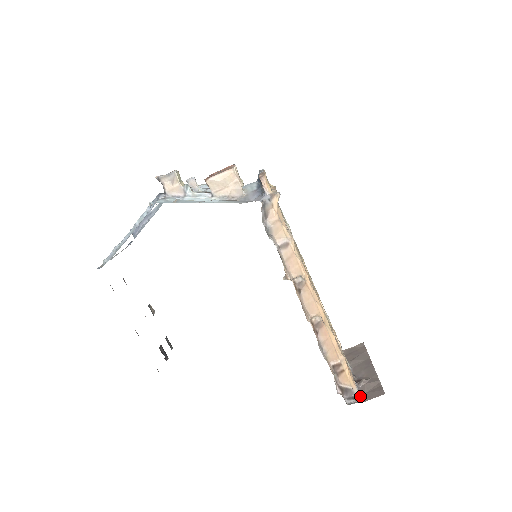
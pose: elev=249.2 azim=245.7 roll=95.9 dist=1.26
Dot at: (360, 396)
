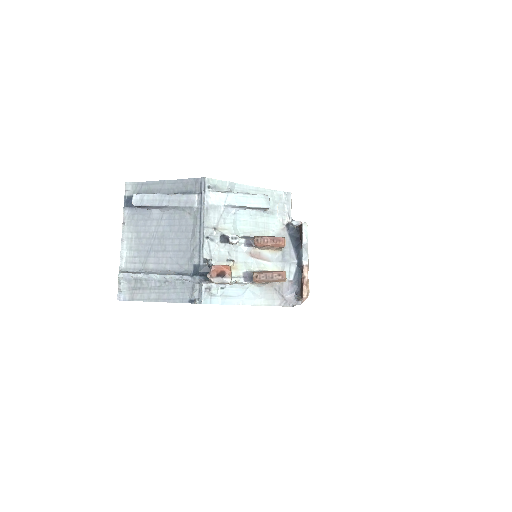
Dot at: occluded
